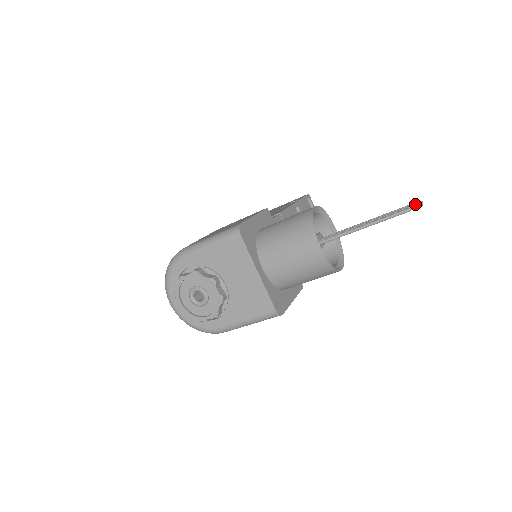
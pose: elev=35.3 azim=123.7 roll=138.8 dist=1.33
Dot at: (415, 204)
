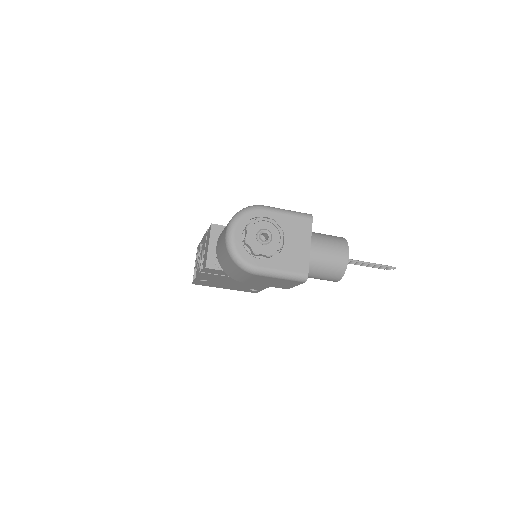
Dot at: occluded
